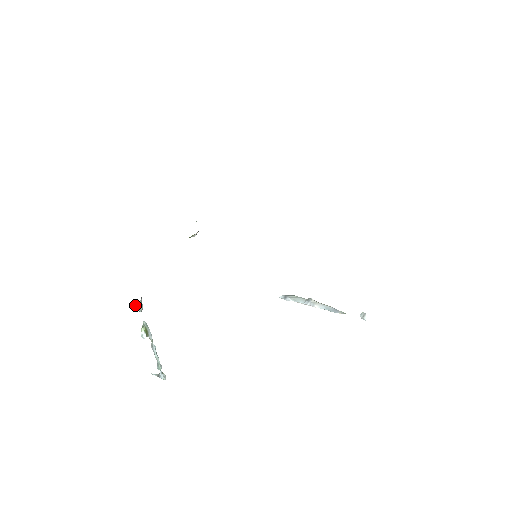
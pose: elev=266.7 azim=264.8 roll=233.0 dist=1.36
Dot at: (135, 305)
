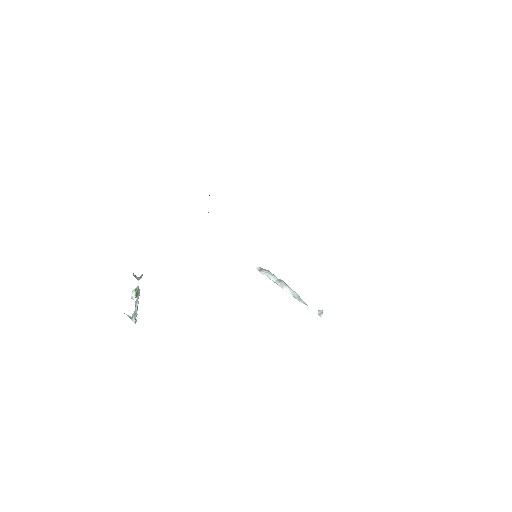
Dot at: occluded
